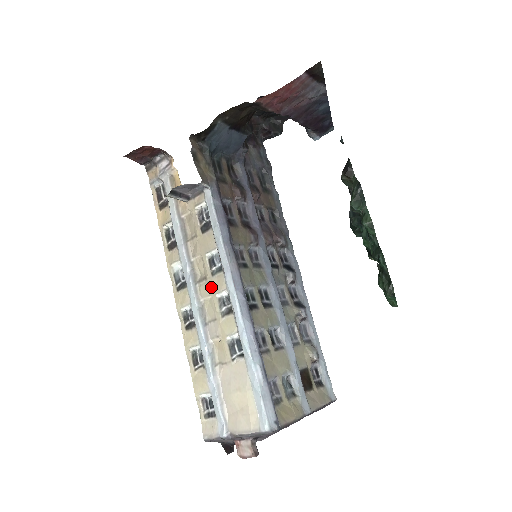
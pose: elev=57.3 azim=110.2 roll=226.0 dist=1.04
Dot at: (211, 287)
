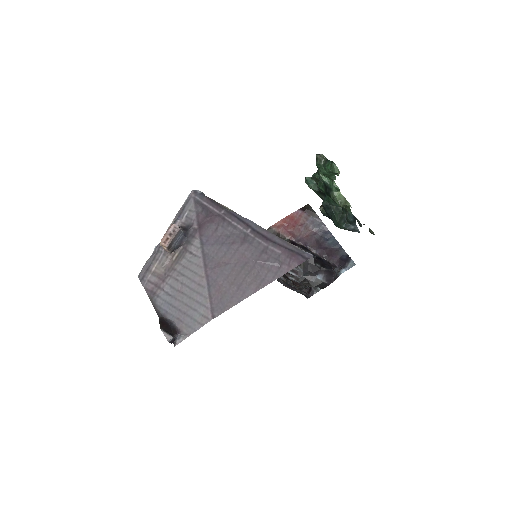
Dot at: occluded
